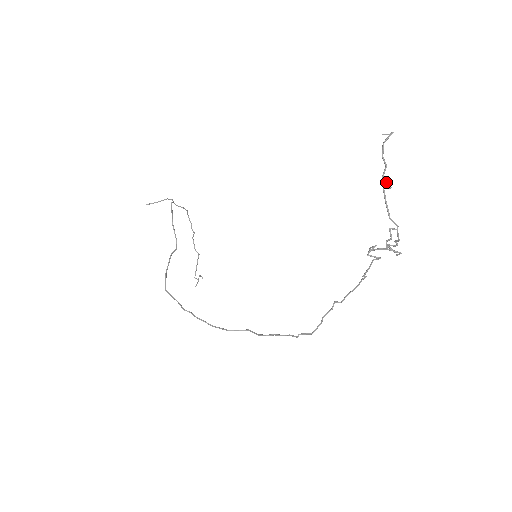
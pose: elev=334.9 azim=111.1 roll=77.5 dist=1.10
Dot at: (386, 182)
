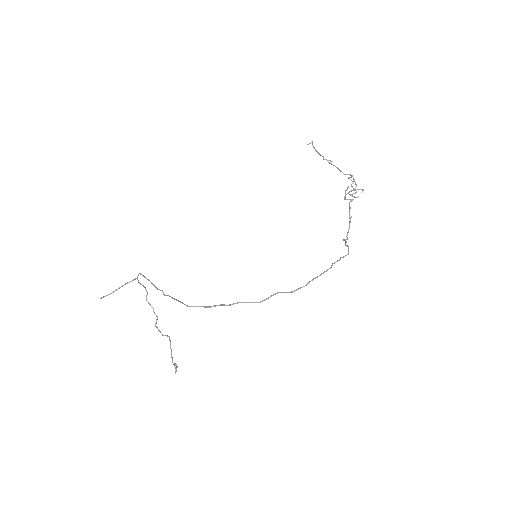
Dot at: (328, 160)
